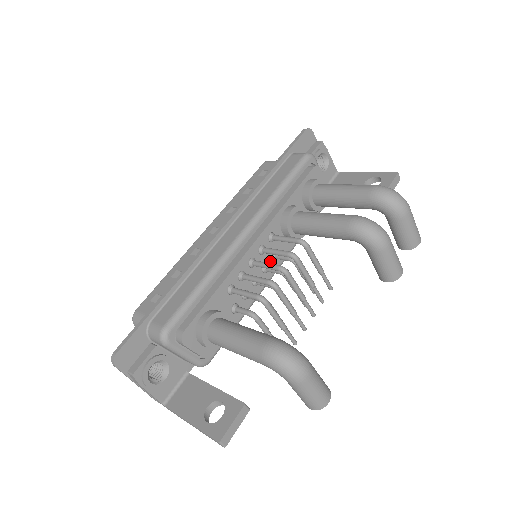
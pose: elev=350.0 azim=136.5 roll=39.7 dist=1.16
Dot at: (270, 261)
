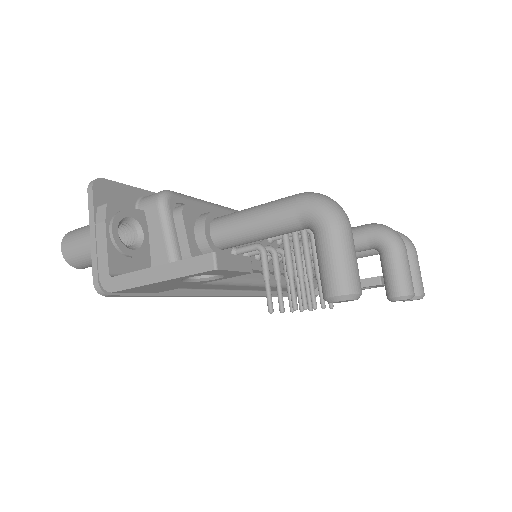
Dot at: occluded
